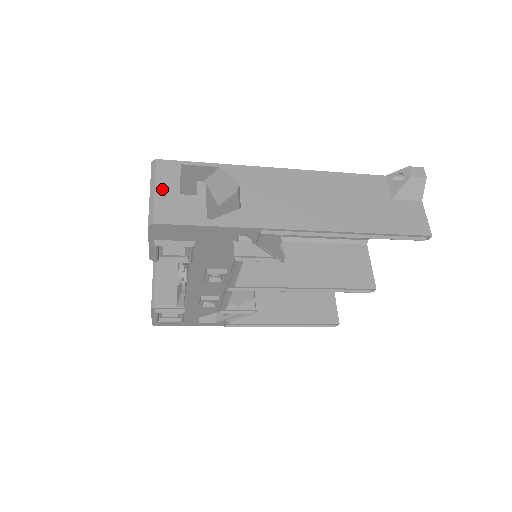
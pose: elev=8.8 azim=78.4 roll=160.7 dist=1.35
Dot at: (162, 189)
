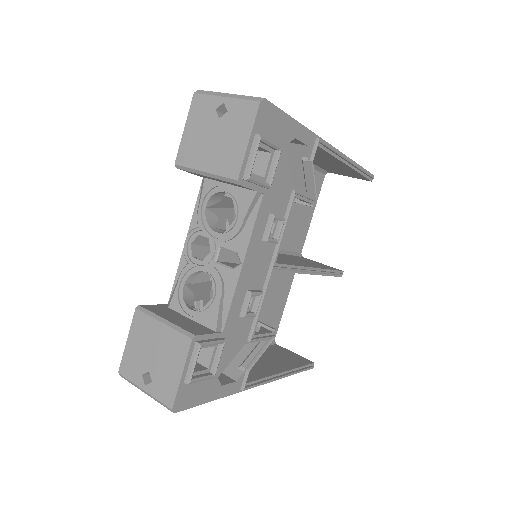
Dot at: occluded
